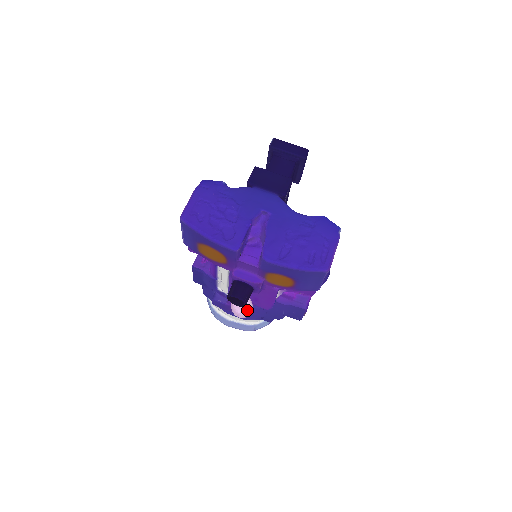
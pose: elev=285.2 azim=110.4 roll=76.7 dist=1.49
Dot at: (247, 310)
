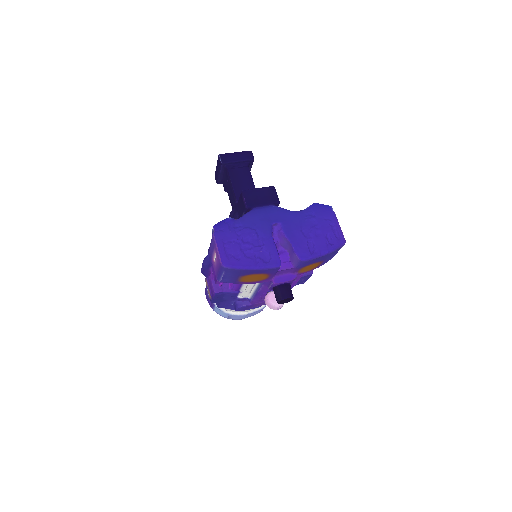
Dot at: occluded
